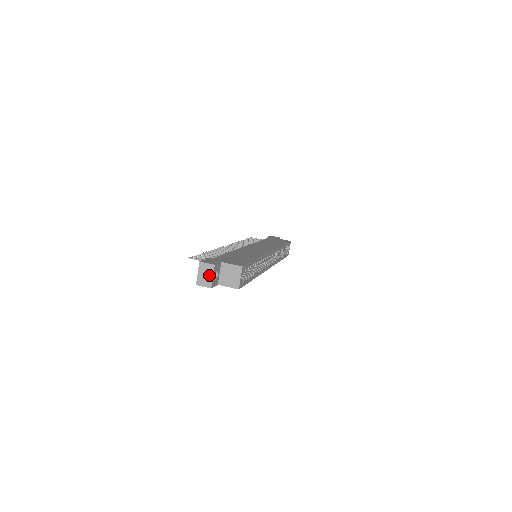
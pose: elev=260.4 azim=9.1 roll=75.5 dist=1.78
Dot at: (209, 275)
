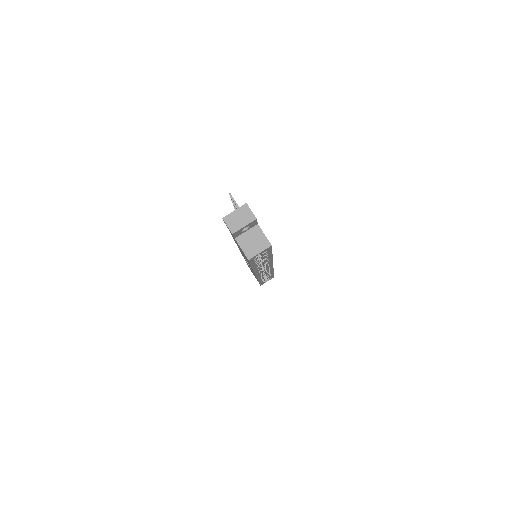
Dot at: (243, 222)
